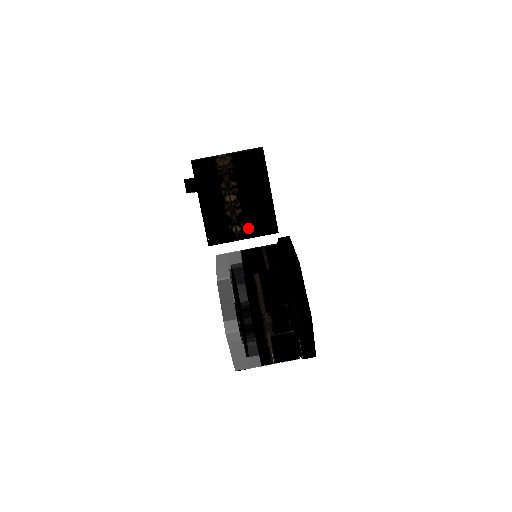
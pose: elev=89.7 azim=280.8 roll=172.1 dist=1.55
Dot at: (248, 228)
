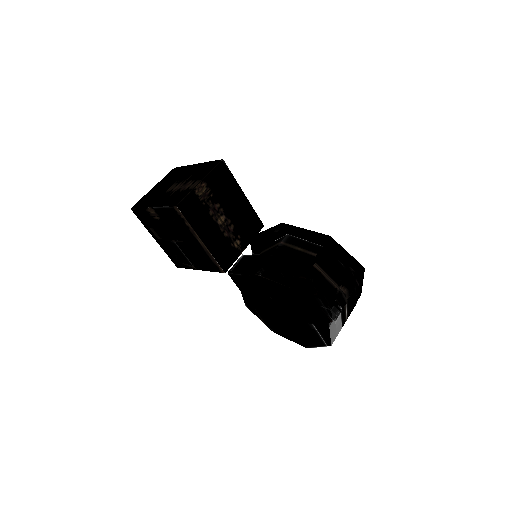
Dot at: (244, 237)
